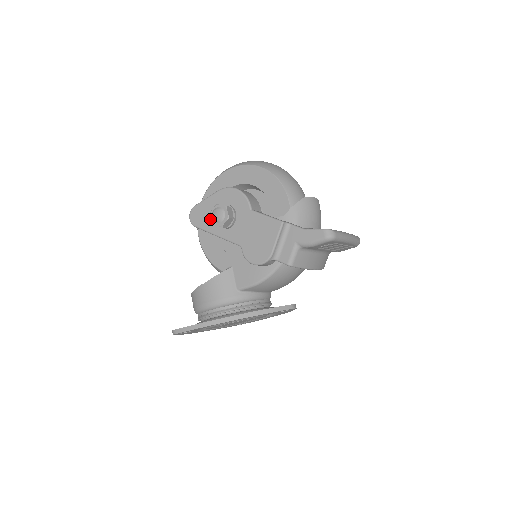
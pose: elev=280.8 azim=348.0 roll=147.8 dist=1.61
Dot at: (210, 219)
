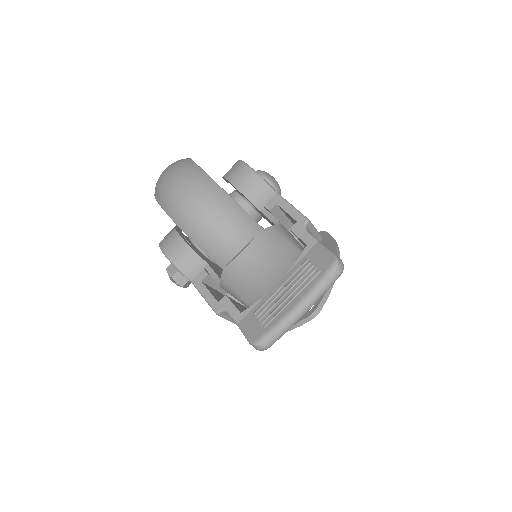
Dot at: occluded
